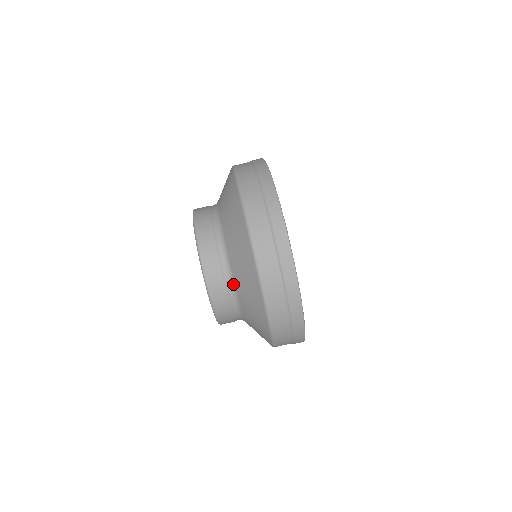
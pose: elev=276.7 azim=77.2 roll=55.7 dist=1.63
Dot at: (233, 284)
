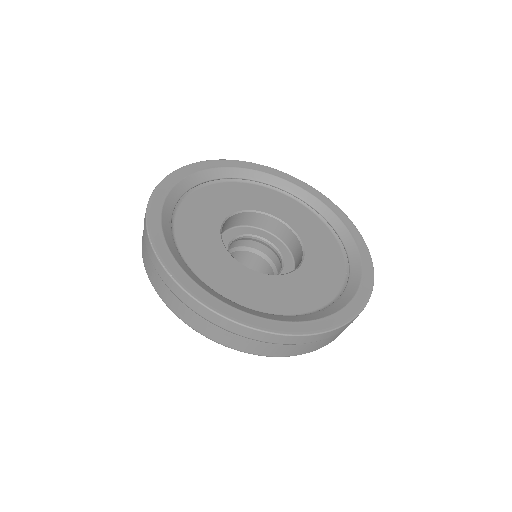
Dot at: occluded
